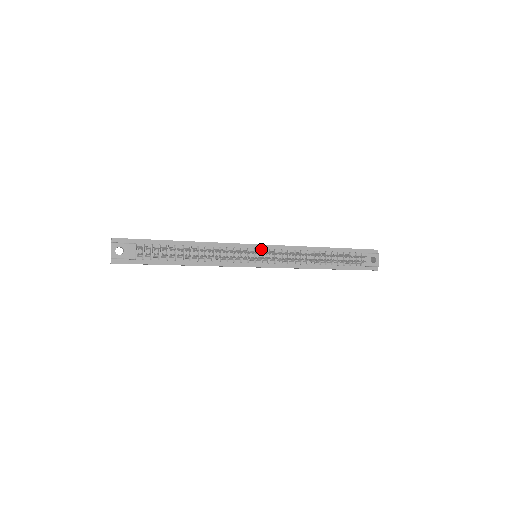
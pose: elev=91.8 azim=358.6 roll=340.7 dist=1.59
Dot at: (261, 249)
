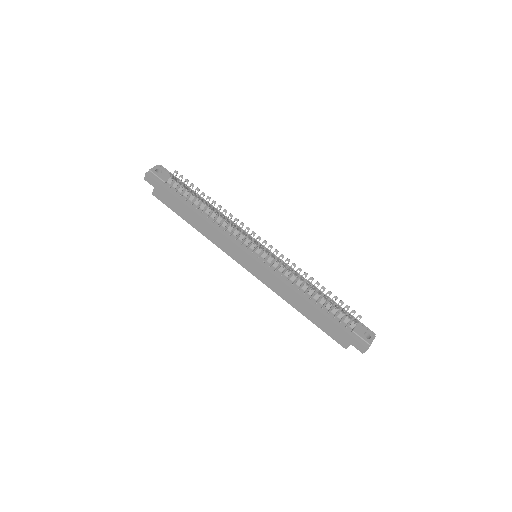
Dot at: (264, 249)
